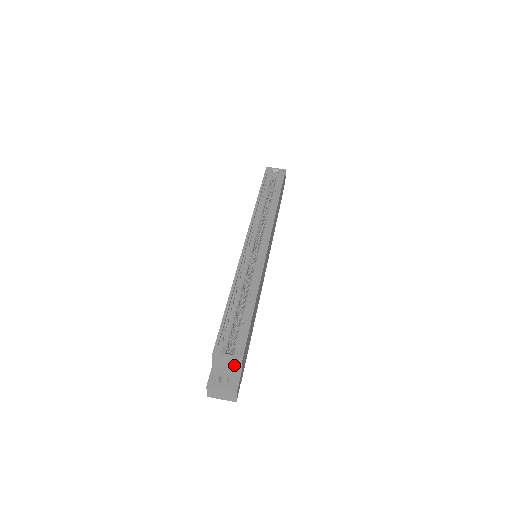
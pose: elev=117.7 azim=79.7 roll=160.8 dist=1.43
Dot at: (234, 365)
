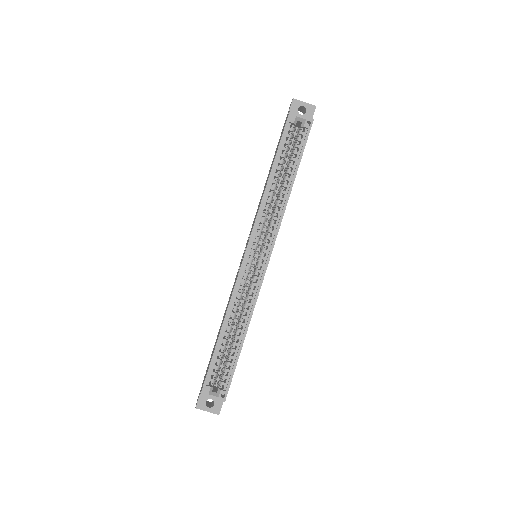
Dot at: occluded
